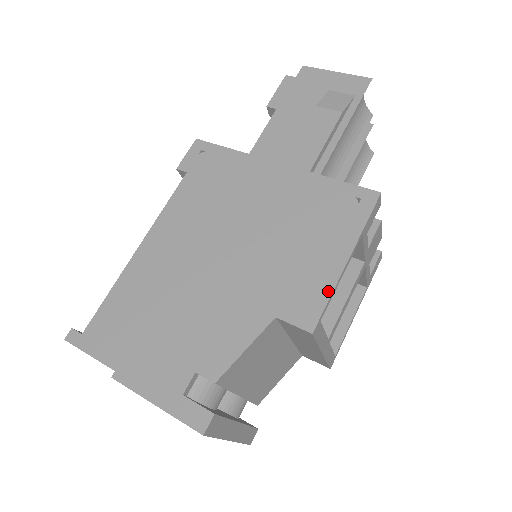
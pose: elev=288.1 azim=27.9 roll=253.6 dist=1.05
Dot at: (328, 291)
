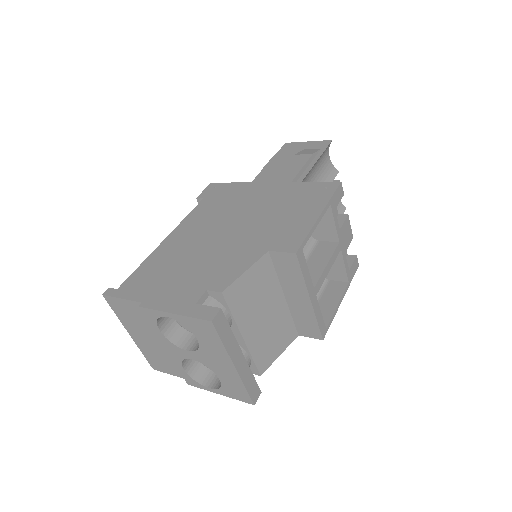
Dot at: (307, 231)
